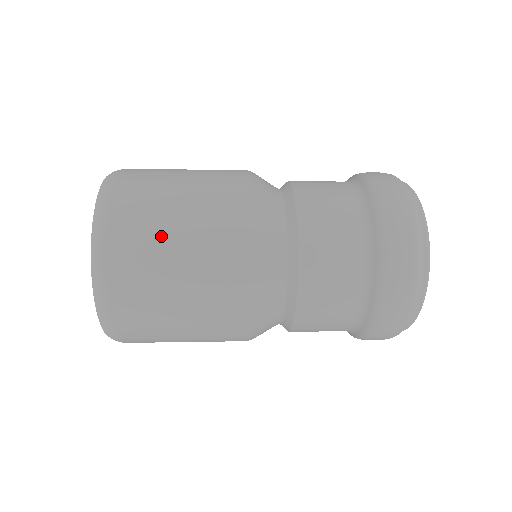
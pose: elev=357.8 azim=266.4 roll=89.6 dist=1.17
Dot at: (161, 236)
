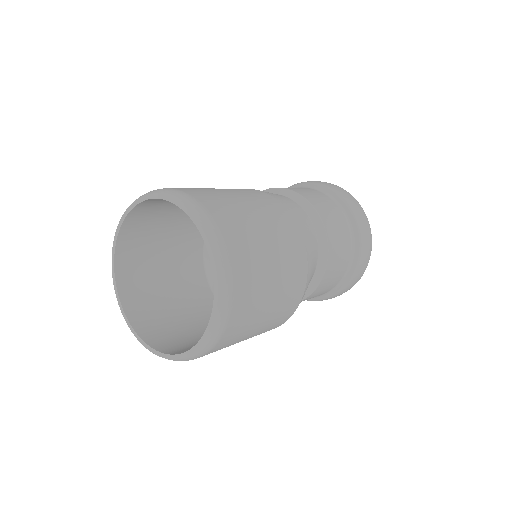
Dot at: (233, 202)
